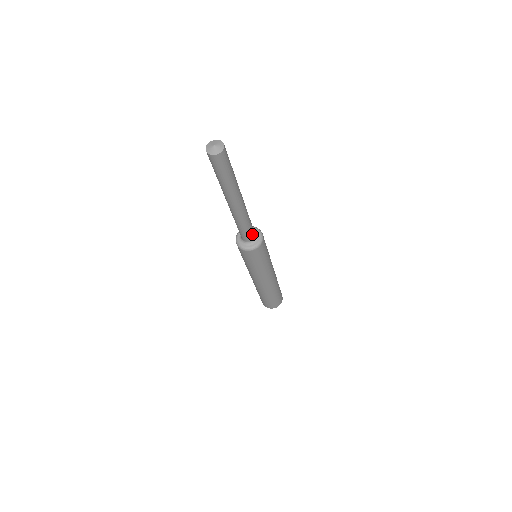
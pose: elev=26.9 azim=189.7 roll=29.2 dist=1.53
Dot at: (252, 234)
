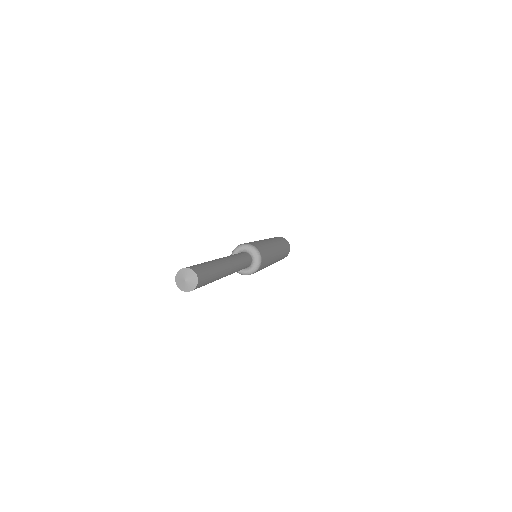
Dot at: (248, 265)
